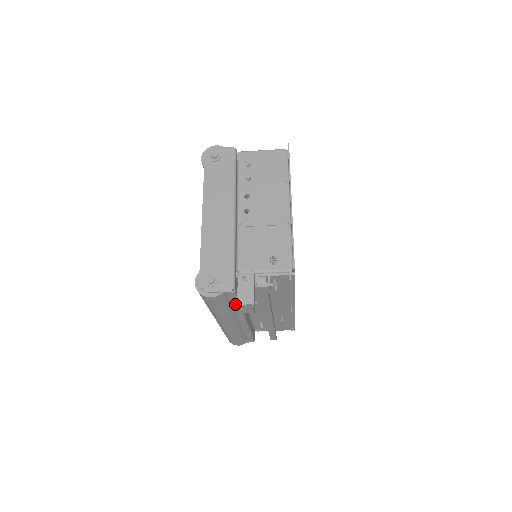
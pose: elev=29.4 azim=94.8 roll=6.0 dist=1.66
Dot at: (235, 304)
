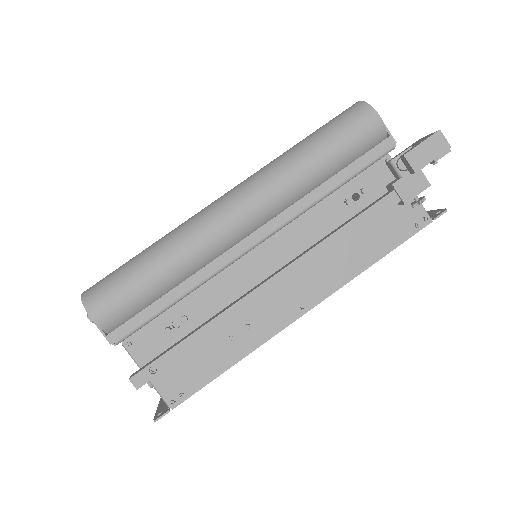
Dot at: (344, 176)
